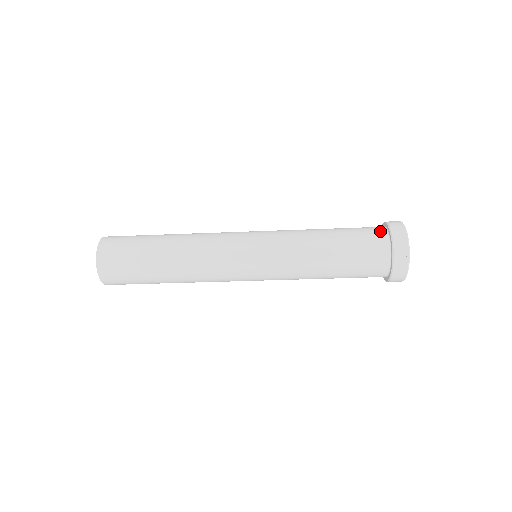
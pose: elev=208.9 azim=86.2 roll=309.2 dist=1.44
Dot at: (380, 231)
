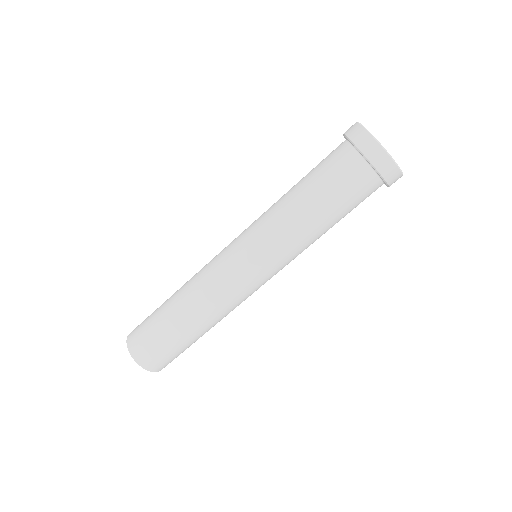
Dot at: (340, 146)
